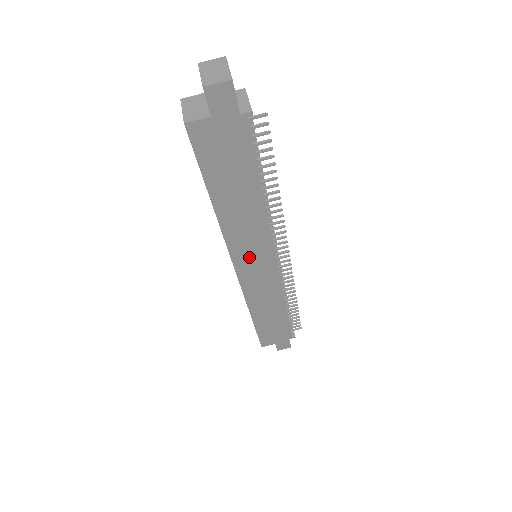
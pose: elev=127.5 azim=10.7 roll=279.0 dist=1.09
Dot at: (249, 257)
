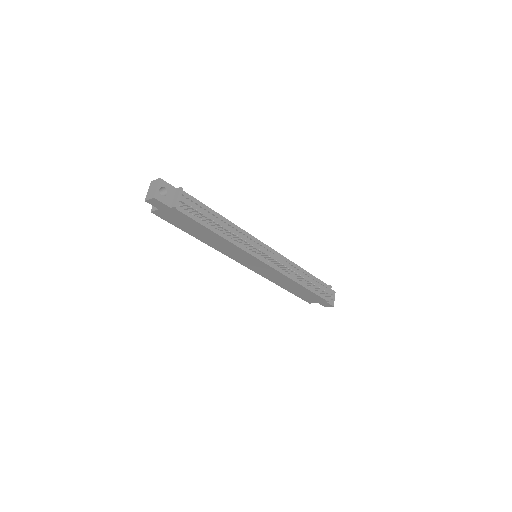
Dot at: (243, 259)
